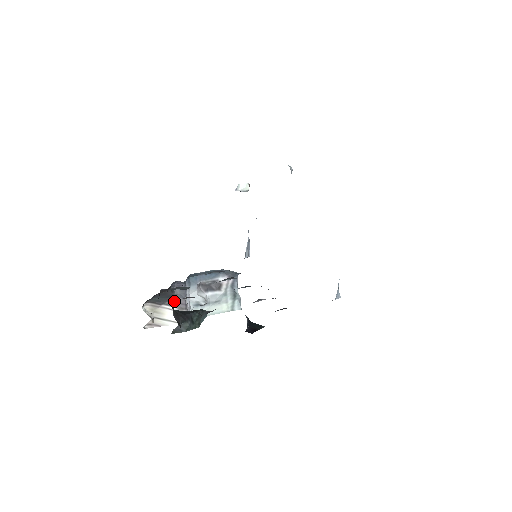
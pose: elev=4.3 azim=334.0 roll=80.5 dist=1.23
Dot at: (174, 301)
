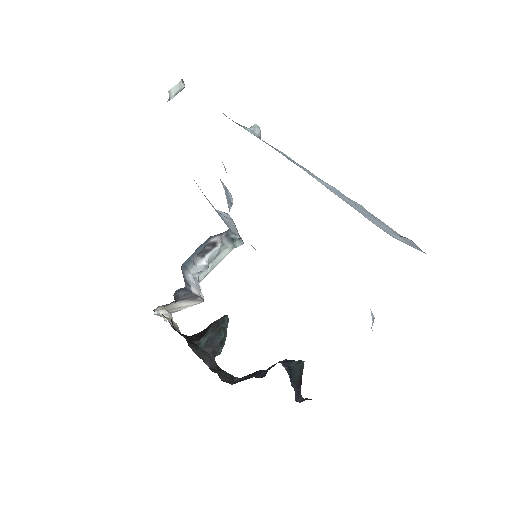
Dot at: (182, 298)
